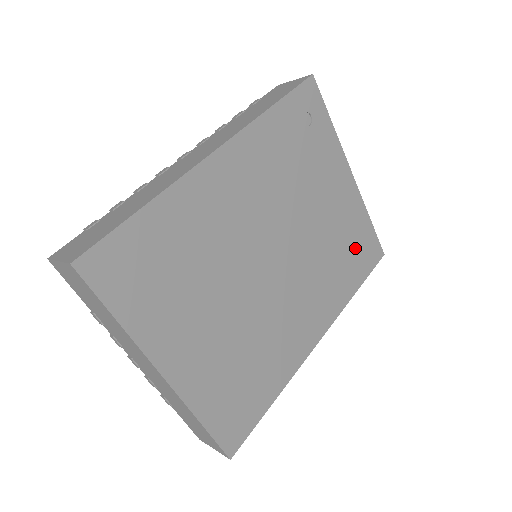
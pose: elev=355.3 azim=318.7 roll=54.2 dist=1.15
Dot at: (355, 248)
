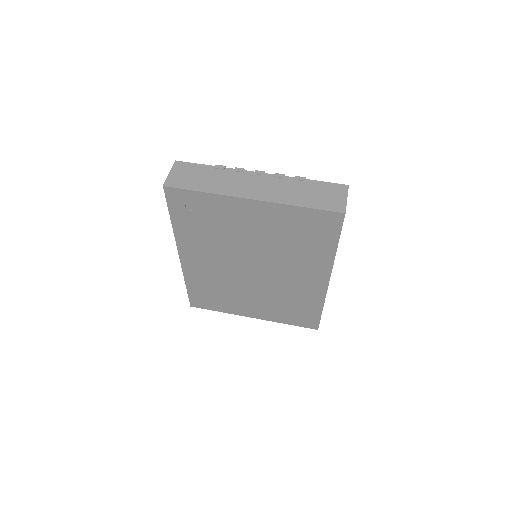
Dot at: (307, 231)
